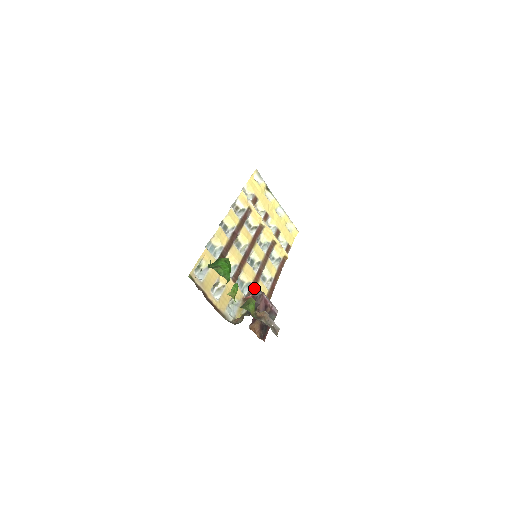
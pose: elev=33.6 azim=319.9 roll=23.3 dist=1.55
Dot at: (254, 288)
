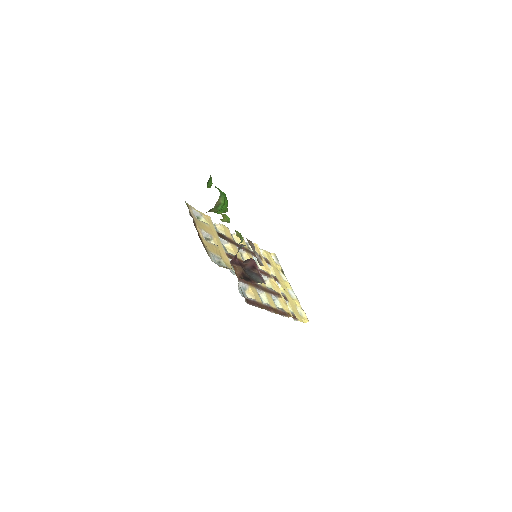
Dot at: (247, 283)
